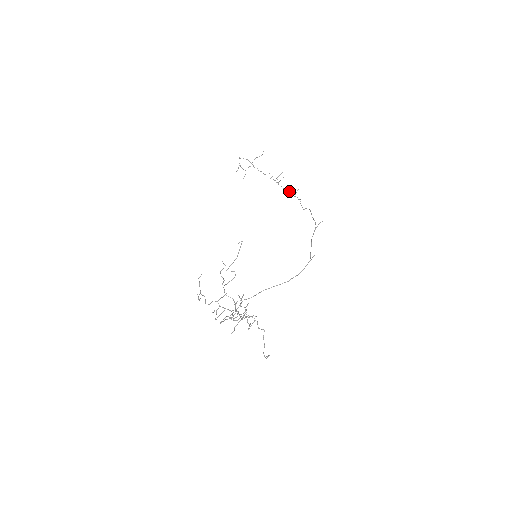
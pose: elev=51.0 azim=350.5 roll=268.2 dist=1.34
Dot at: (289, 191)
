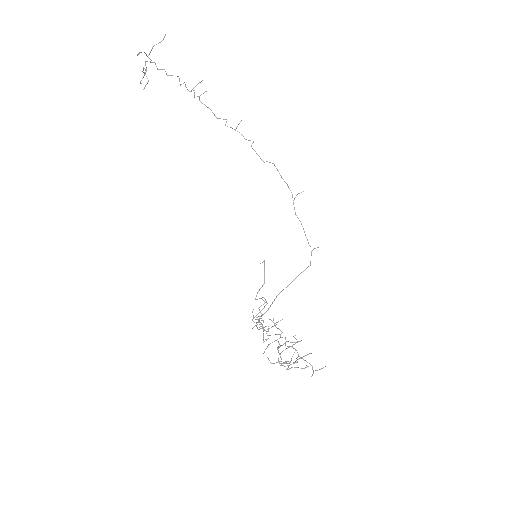
Dot at: (226, 121)
